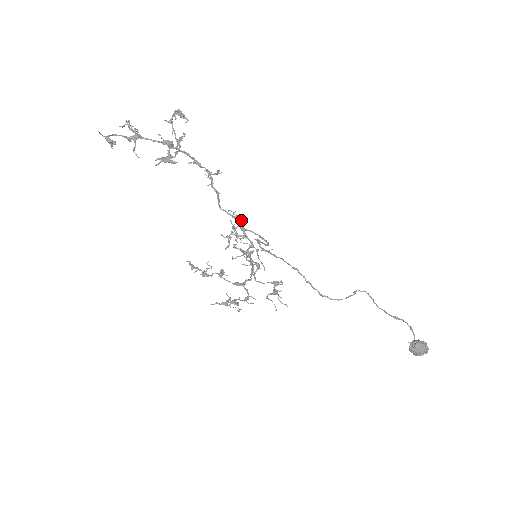
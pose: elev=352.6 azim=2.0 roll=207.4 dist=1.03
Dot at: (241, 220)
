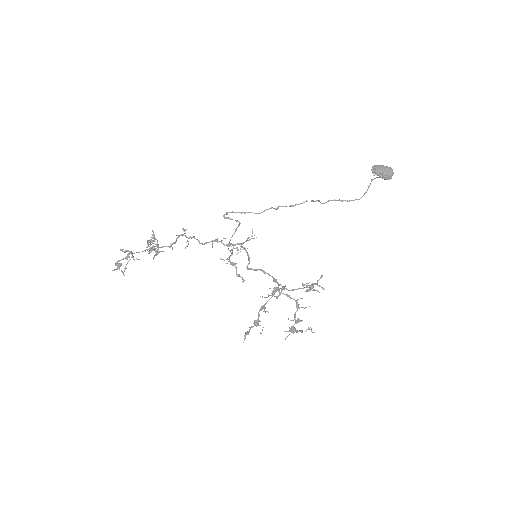
Dot at: (221, 240)
